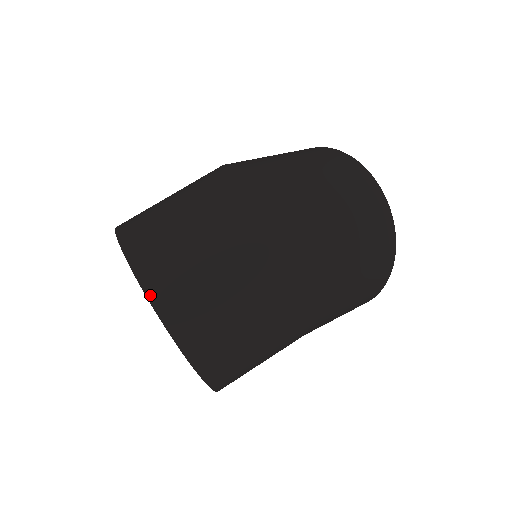
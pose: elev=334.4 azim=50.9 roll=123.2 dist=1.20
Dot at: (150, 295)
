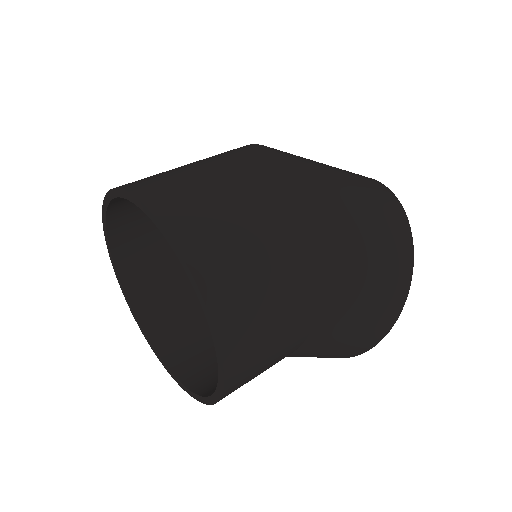
Dot at: (119, 187)
